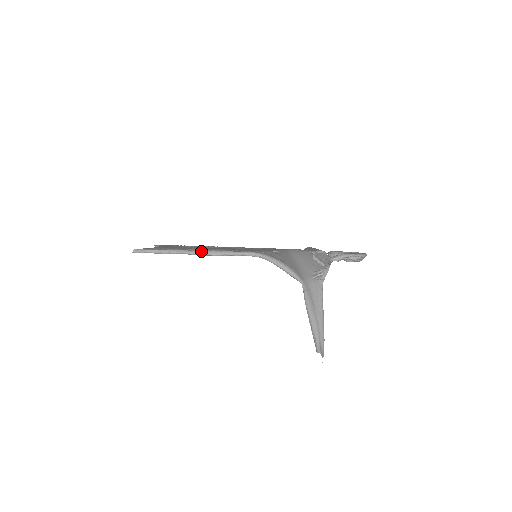
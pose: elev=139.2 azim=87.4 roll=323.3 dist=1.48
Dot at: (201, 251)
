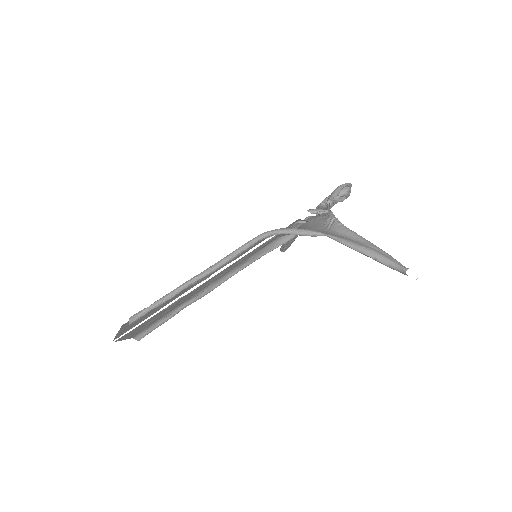
Dot at: (206, 269)
